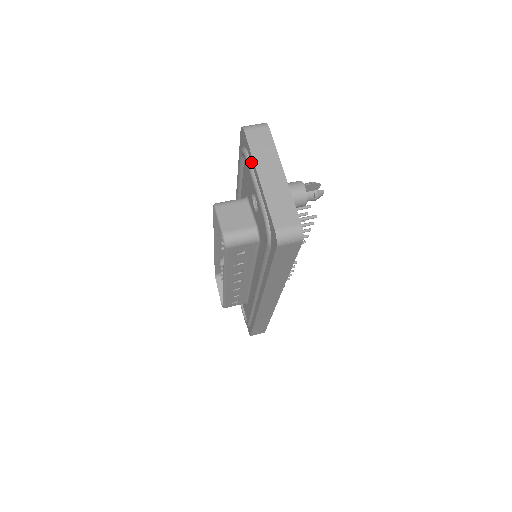
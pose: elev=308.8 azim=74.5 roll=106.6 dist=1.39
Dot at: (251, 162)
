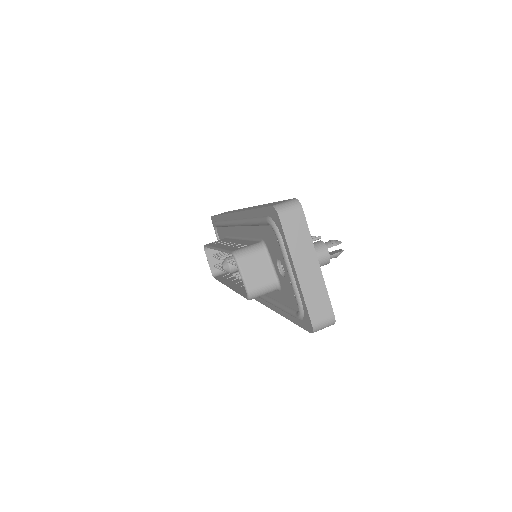
Dot at: (285, 248)
